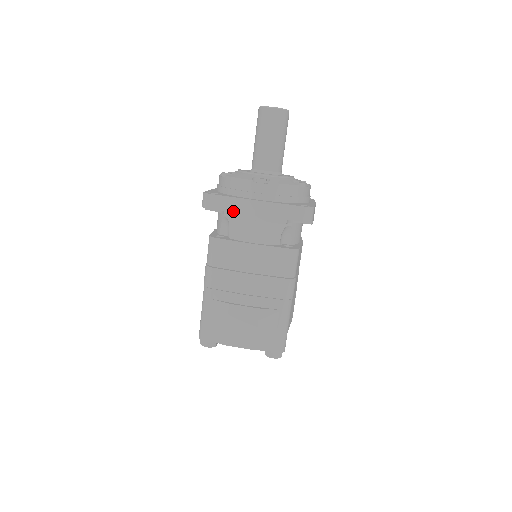
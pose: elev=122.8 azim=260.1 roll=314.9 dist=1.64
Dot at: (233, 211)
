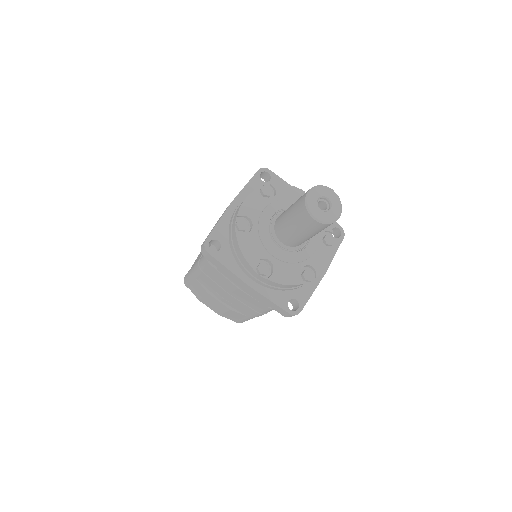
Dot at: (225, 274)
